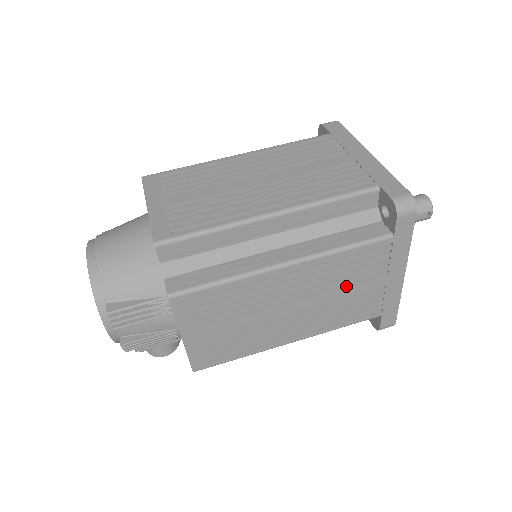
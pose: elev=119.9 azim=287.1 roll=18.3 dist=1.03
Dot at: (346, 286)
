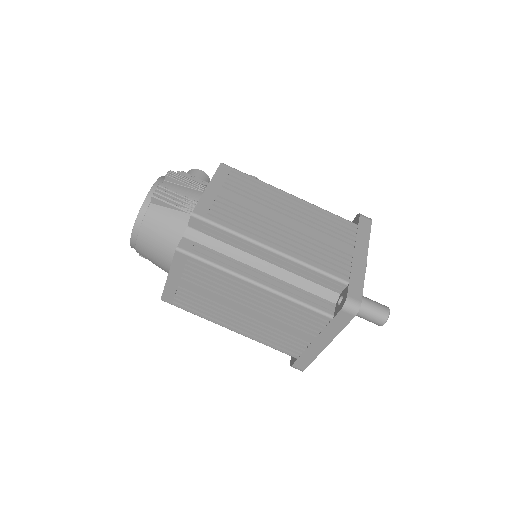
Dot at: occluded
